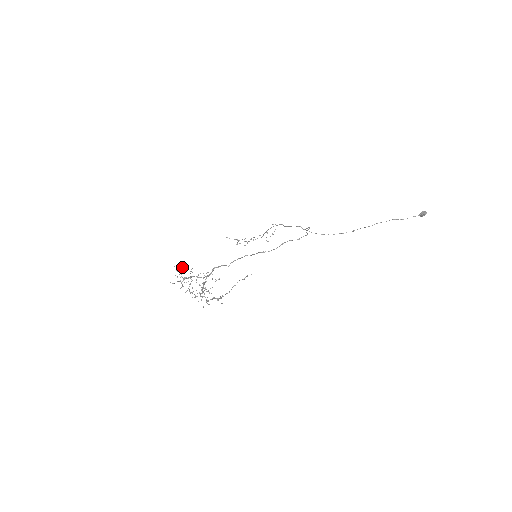
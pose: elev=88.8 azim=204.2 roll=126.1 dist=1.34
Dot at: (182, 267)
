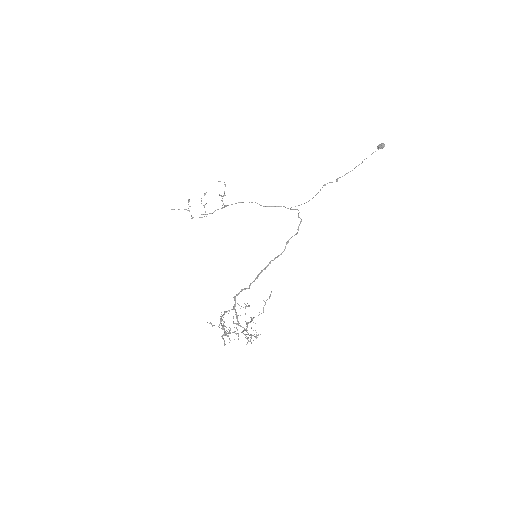
Dot at: (228, 329)
